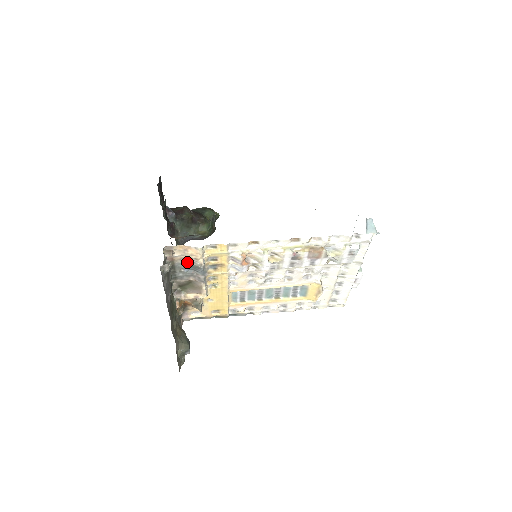
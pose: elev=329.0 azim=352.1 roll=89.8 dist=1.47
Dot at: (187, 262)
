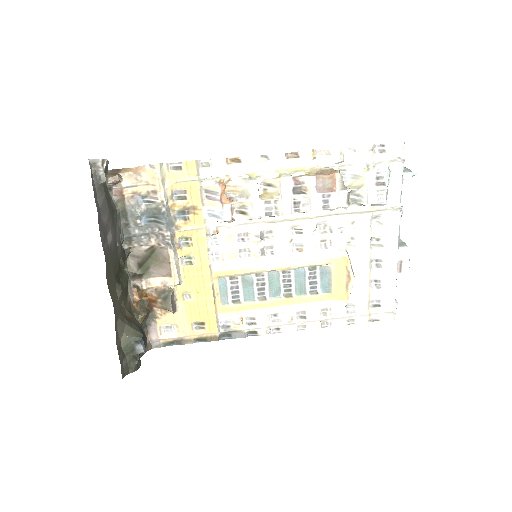
Dot at: (143, 204)
